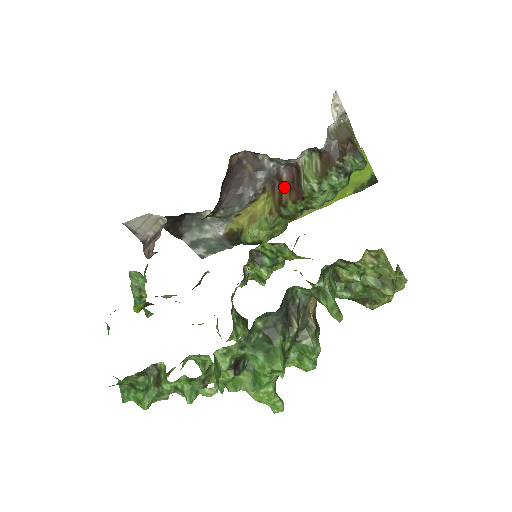
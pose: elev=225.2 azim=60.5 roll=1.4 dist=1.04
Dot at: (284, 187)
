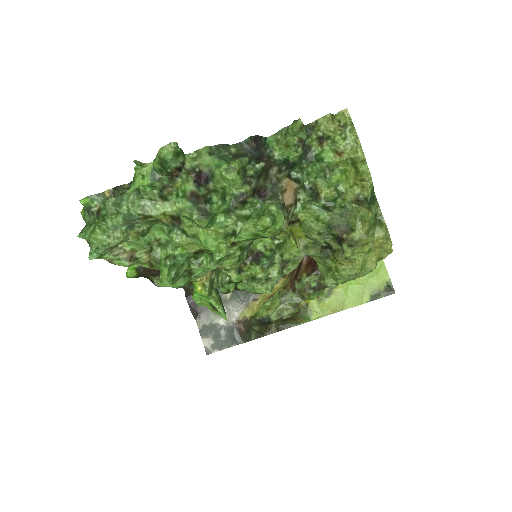
Dot at: (303, 266)
